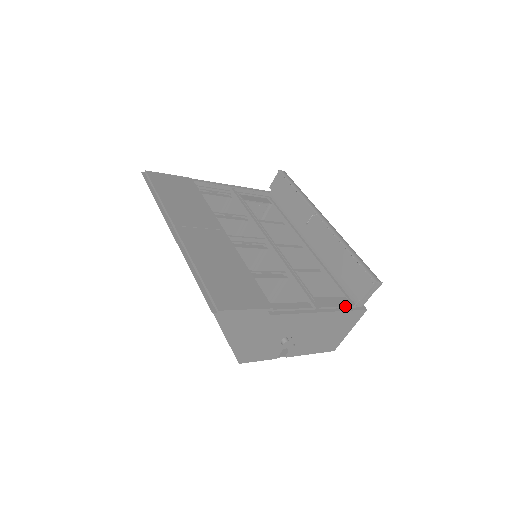
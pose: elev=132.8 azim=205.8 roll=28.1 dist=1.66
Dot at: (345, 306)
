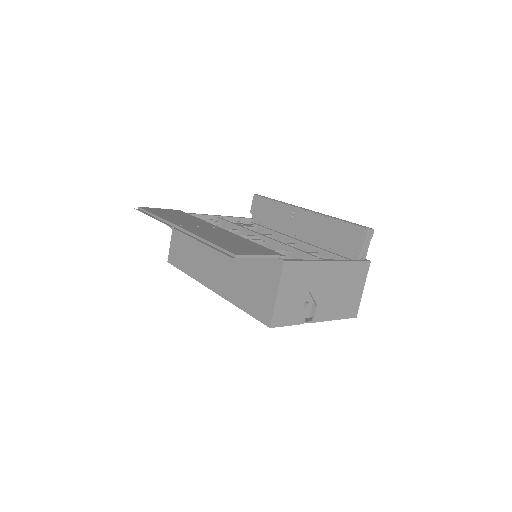
Dot at: occluded
